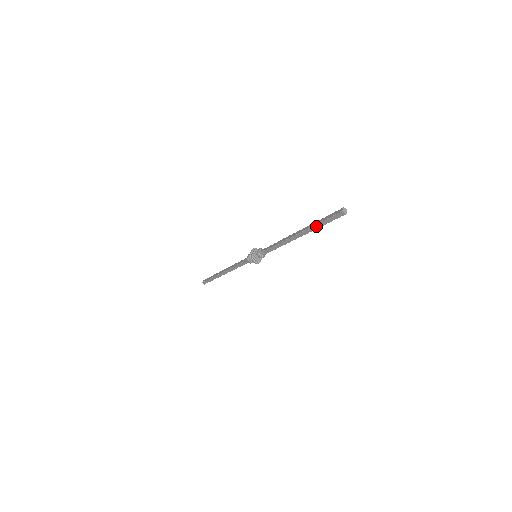
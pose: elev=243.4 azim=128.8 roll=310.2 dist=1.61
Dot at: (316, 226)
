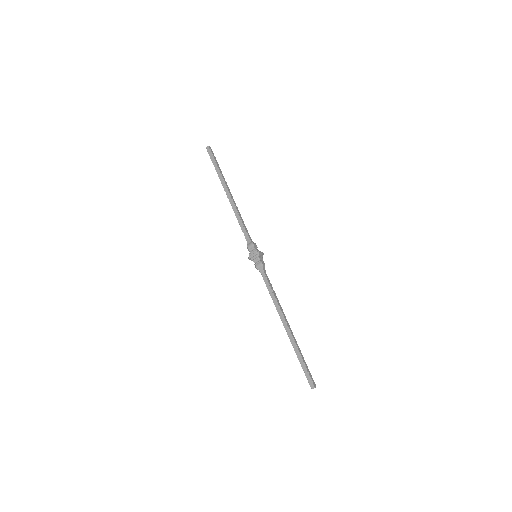
Dot at: (296, 354)
